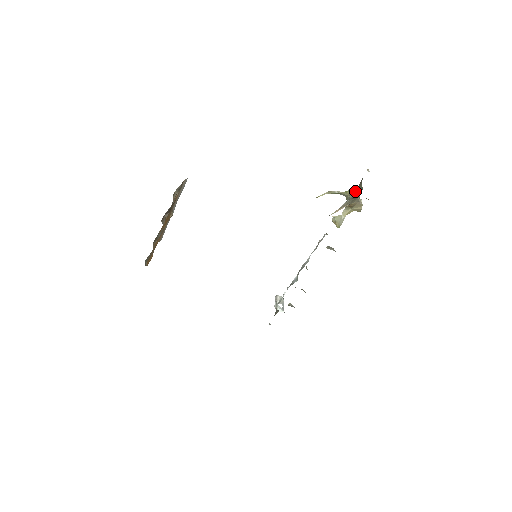
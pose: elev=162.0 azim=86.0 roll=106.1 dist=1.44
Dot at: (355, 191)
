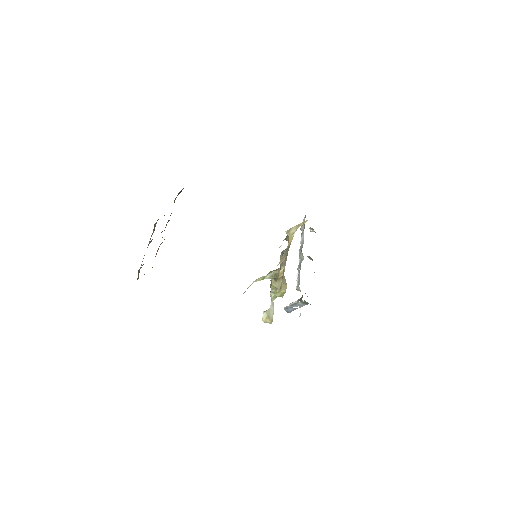
Dot at: (290, 233)
